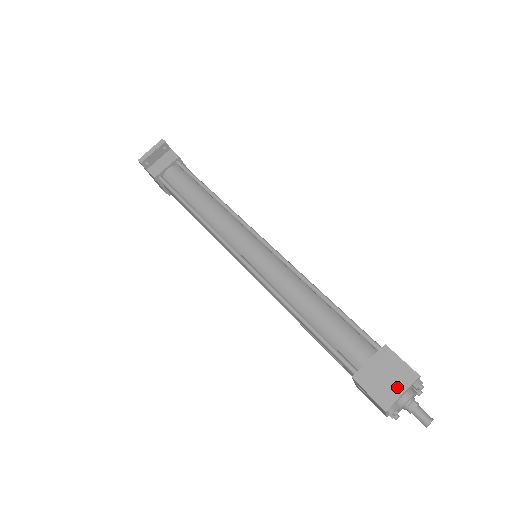
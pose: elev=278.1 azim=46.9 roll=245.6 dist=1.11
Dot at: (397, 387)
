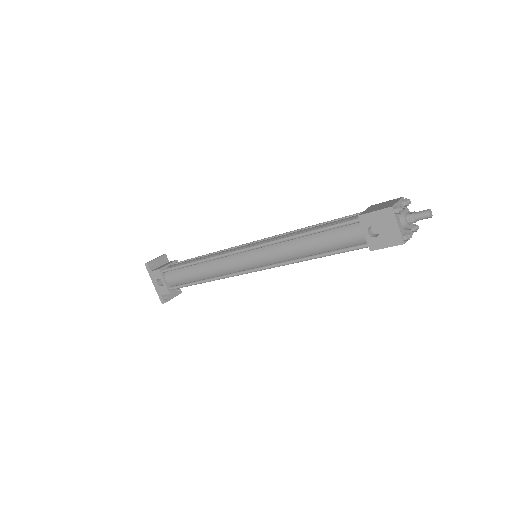
Dot at: (392, 203)
